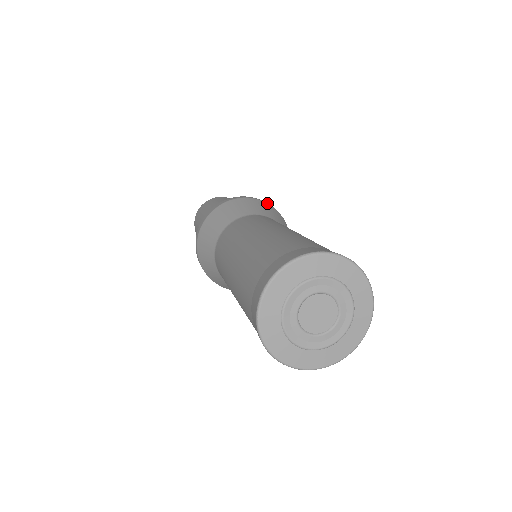
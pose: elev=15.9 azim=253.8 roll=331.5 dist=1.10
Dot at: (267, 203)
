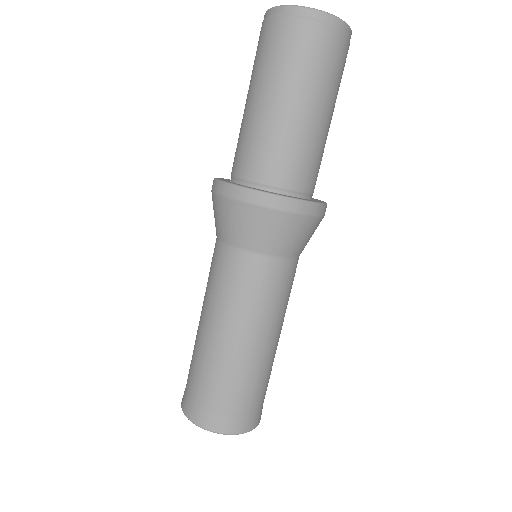
Dot at: (262, 208)
